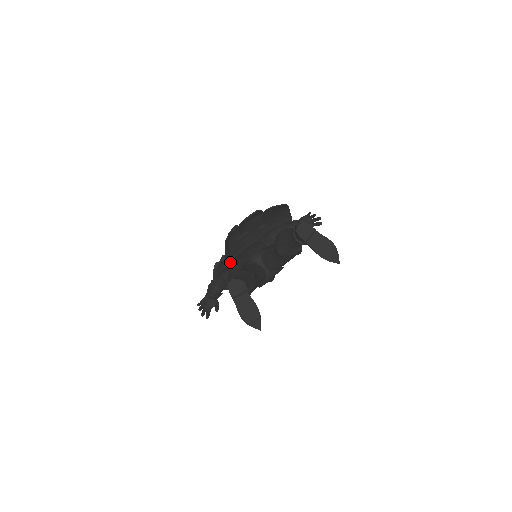
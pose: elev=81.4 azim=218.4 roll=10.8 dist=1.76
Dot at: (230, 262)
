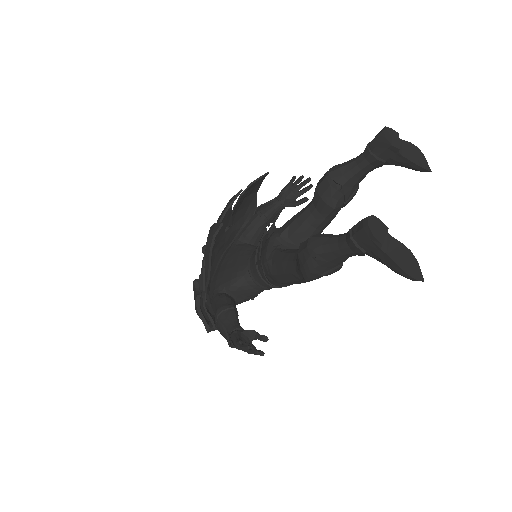
Dot at: (211, 289)
